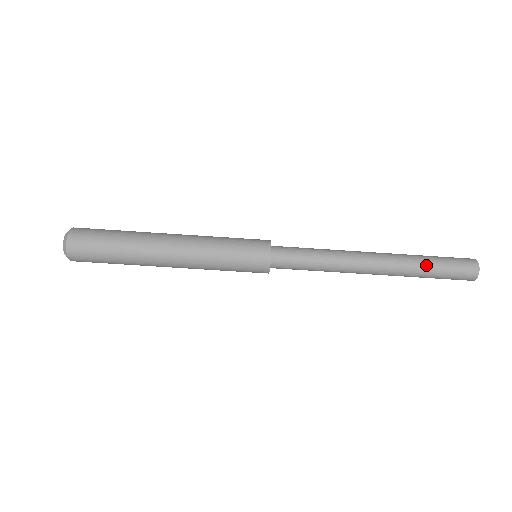
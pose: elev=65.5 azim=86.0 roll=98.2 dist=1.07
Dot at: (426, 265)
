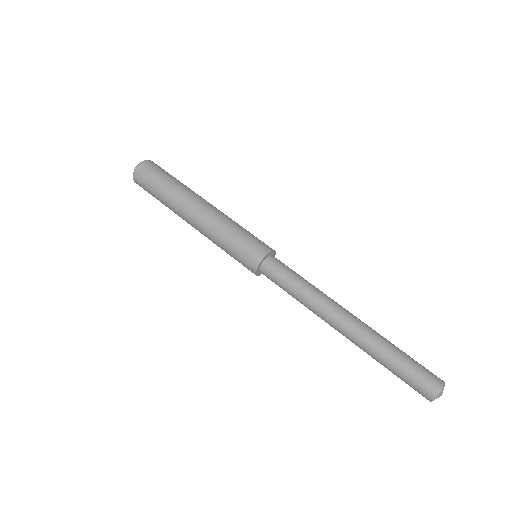
Dot at: occluded
